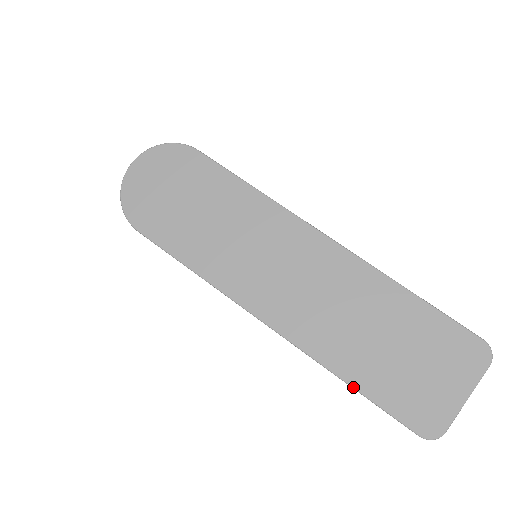
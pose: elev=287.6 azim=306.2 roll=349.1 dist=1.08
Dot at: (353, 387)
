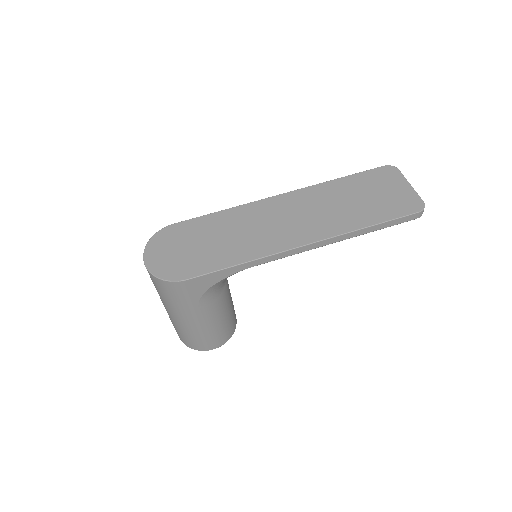
Dot at: (372, 225)
